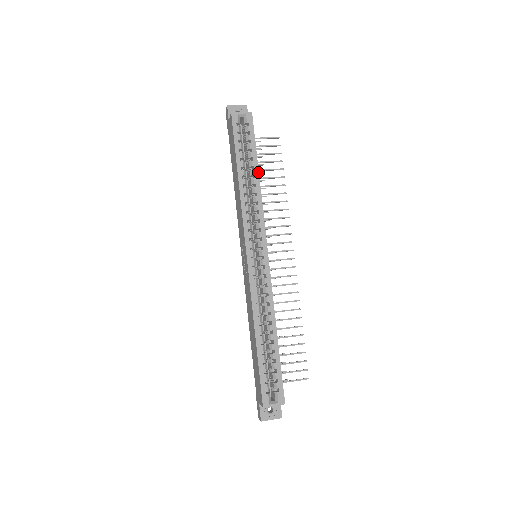
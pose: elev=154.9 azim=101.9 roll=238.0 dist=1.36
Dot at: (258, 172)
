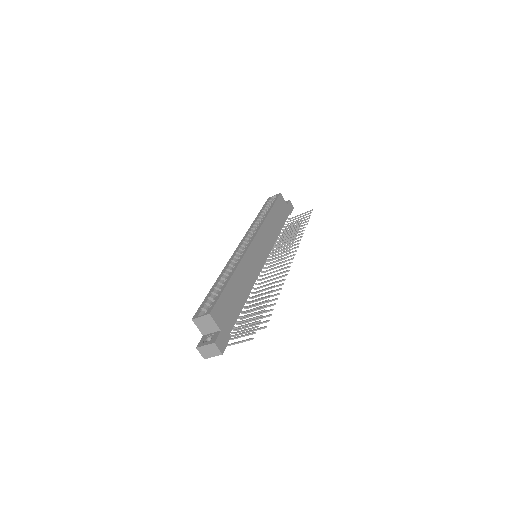
Dot at: (269, 211)
